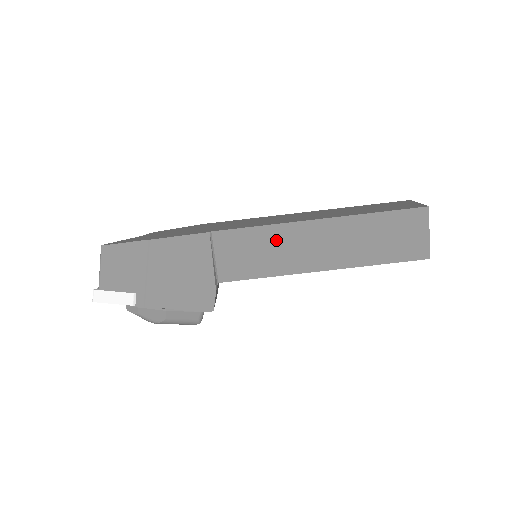
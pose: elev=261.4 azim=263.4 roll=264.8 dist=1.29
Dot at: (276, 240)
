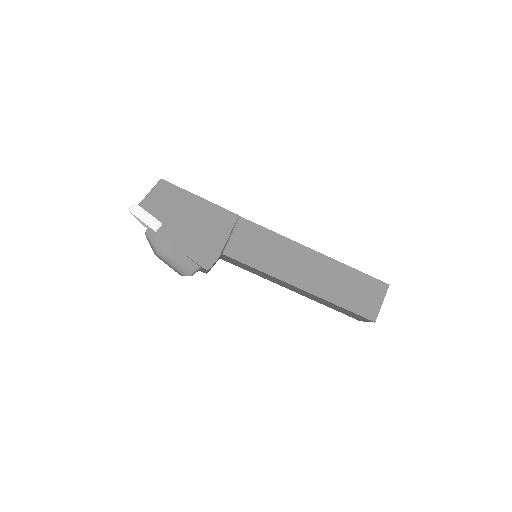
Dot at: (280, 248)
